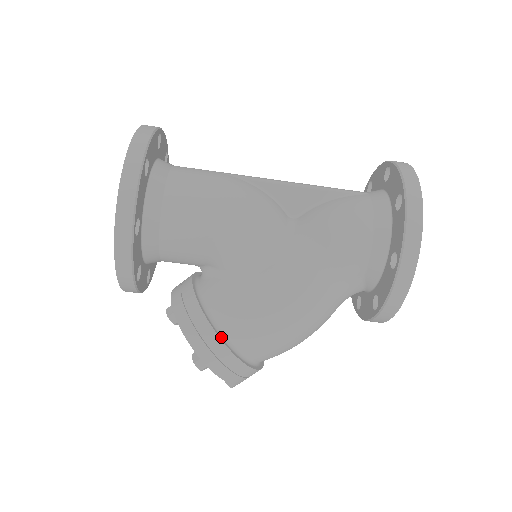
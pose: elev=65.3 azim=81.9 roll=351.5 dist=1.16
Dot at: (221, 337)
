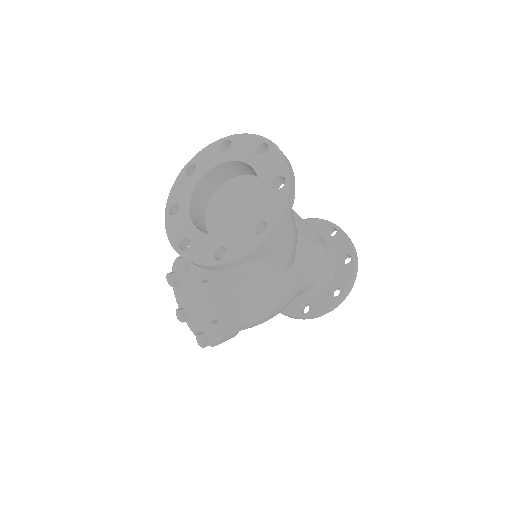
Dot at: (240, 316)
